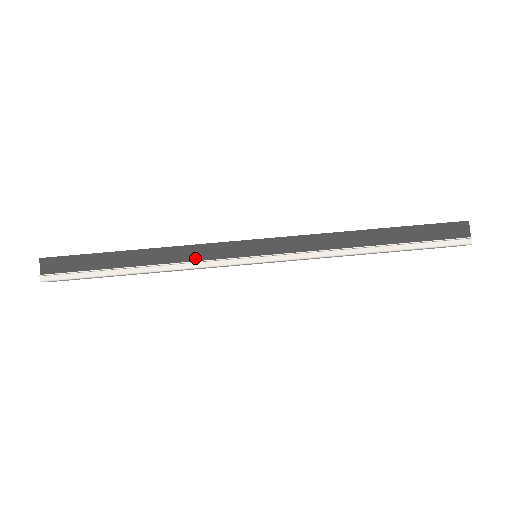
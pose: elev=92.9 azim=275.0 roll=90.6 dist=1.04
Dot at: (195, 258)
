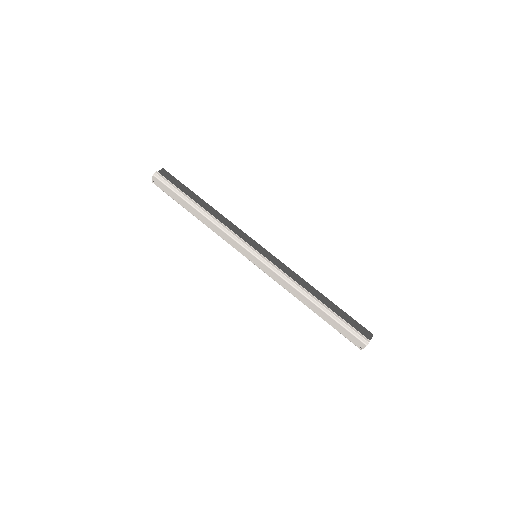
Dot at: (229, 229)
